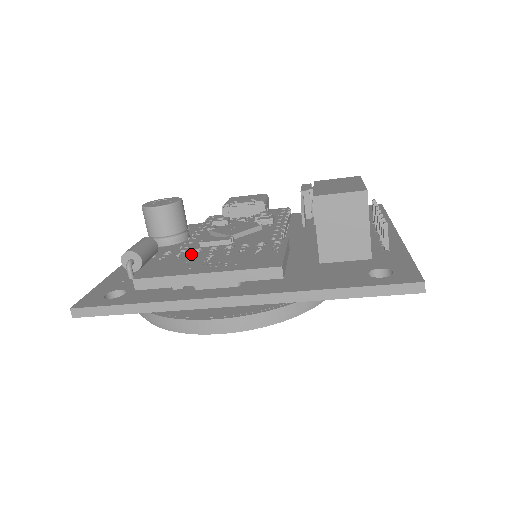
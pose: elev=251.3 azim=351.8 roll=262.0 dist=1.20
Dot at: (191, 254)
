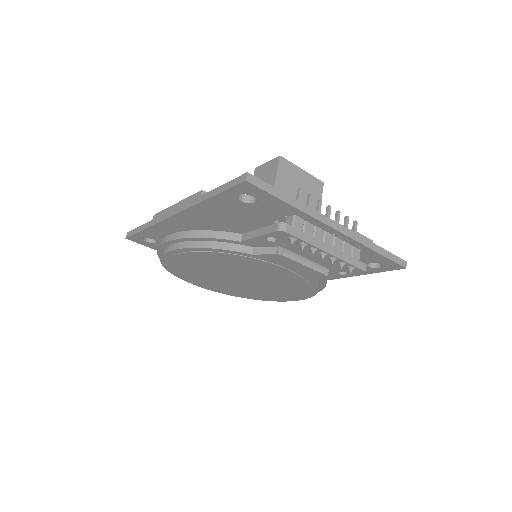
Dot at: occluded
